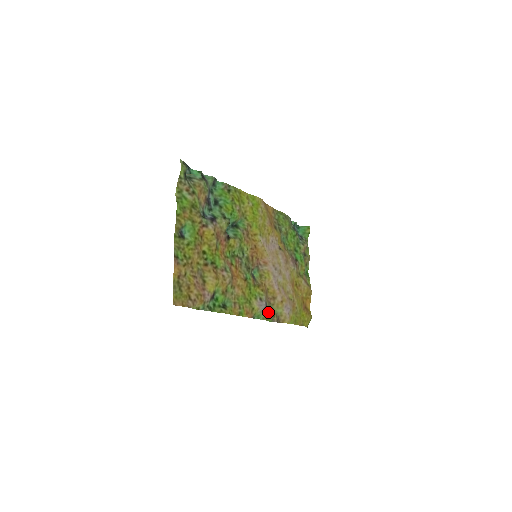
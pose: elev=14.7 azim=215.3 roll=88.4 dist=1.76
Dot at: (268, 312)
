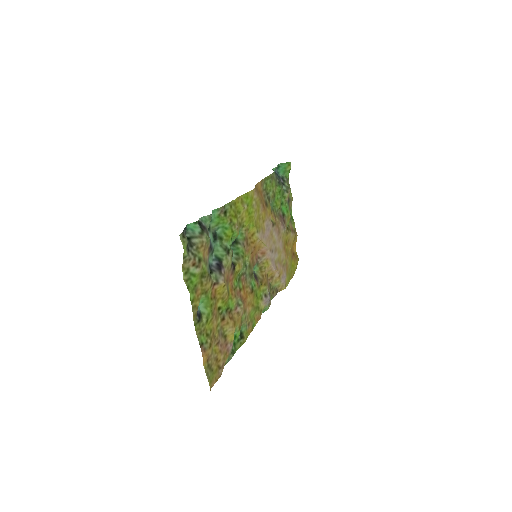
Dot at: (270, 297)
